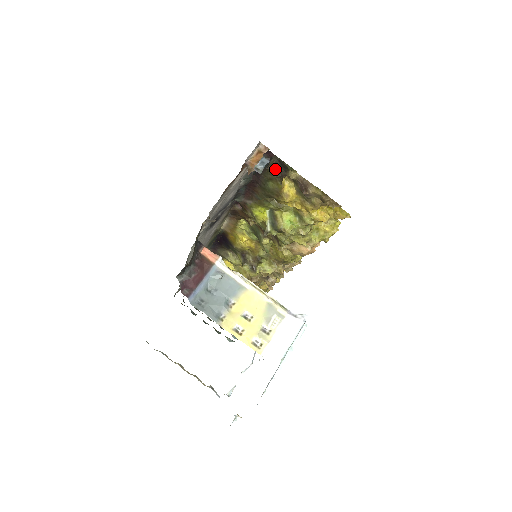
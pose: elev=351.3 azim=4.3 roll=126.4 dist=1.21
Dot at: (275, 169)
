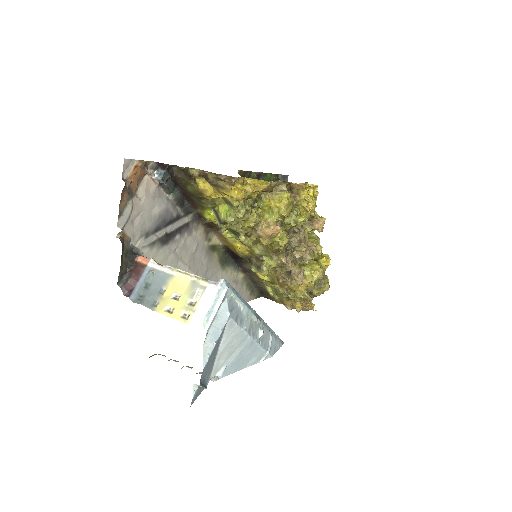
Dot at: (182, 174)
